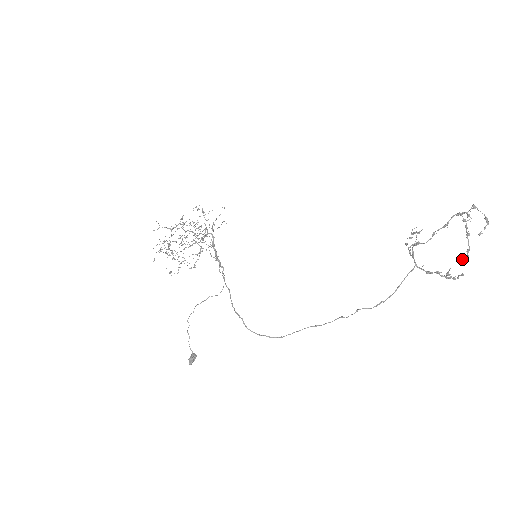
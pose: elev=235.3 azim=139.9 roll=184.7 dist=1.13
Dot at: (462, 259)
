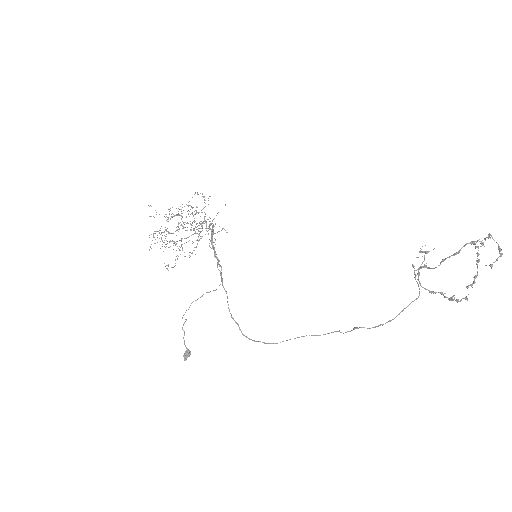
Dot at: (468, 287)
